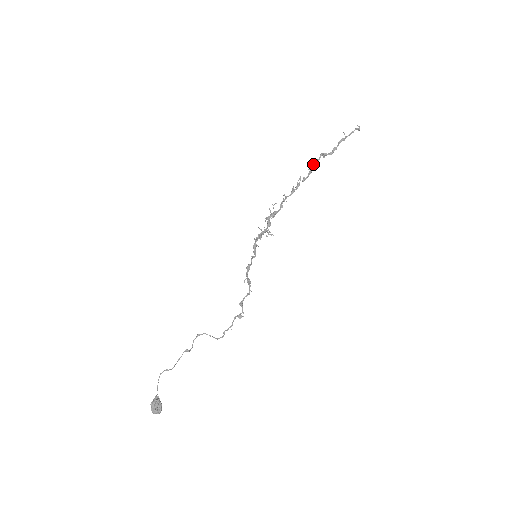
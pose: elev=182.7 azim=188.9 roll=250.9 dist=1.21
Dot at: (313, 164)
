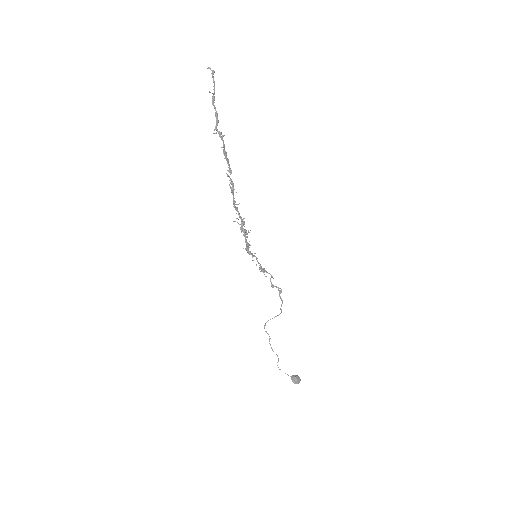
Dot at: (224, 153)
